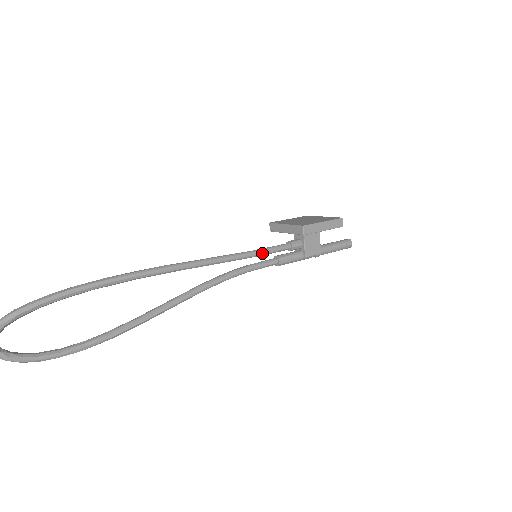
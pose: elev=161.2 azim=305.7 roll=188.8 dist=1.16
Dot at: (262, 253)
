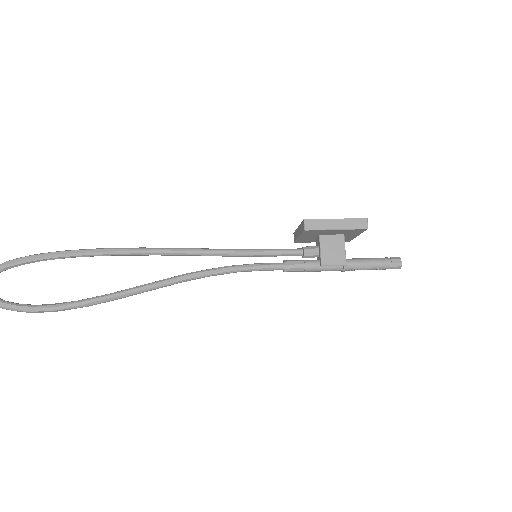
Dot at: (262, 253)
